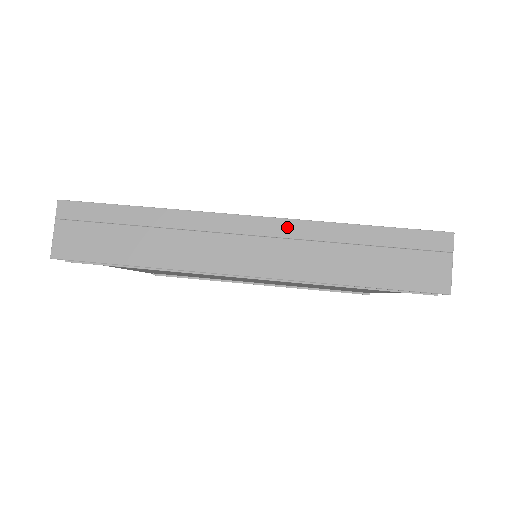
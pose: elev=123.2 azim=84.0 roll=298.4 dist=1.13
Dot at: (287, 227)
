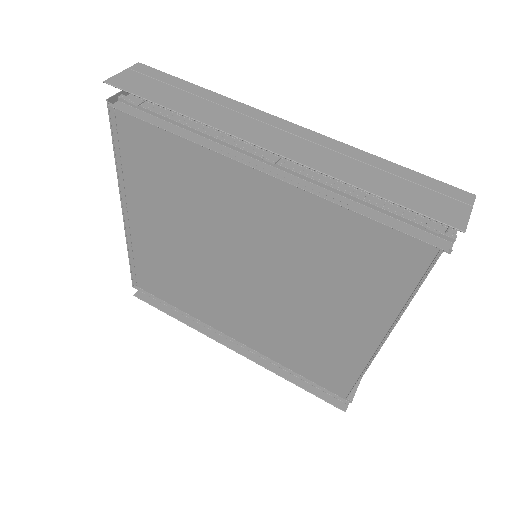
Dot at: (319, 138)
